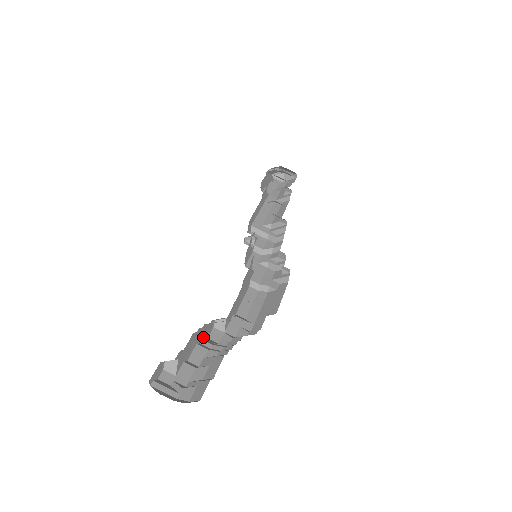
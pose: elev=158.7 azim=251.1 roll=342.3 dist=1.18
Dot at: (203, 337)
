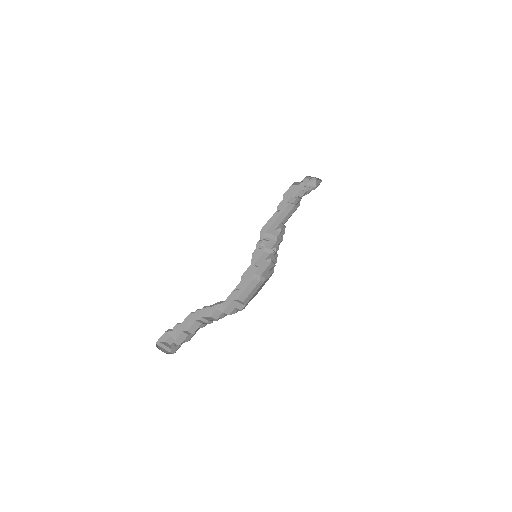
Dot at: (204, 316)
